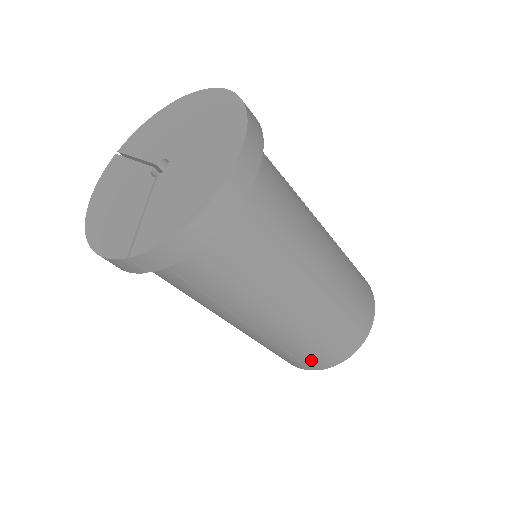
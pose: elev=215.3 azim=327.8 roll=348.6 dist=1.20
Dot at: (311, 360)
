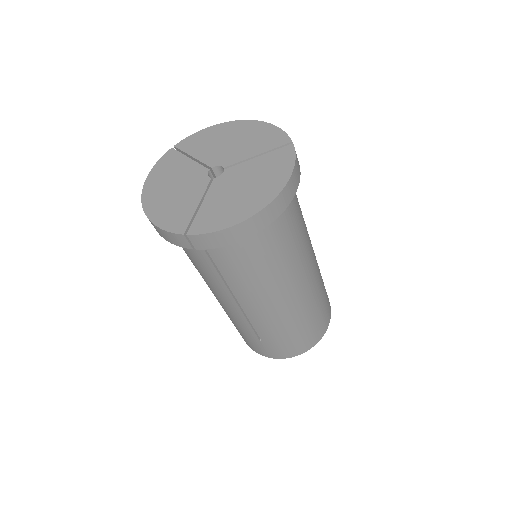
Dot at: (274, 349)
